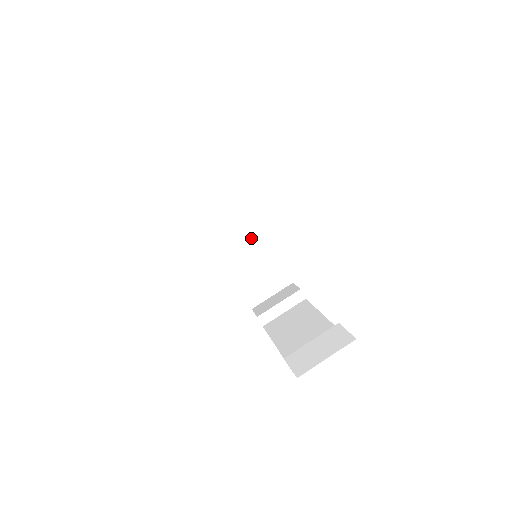
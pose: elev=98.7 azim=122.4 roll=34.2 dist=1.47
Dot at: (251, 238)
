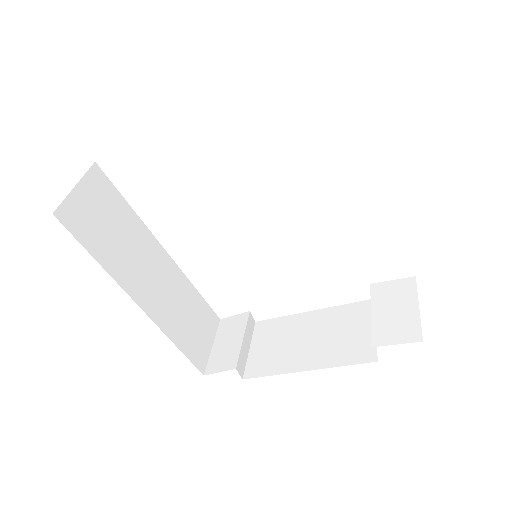
Dot at: (168, 276)
